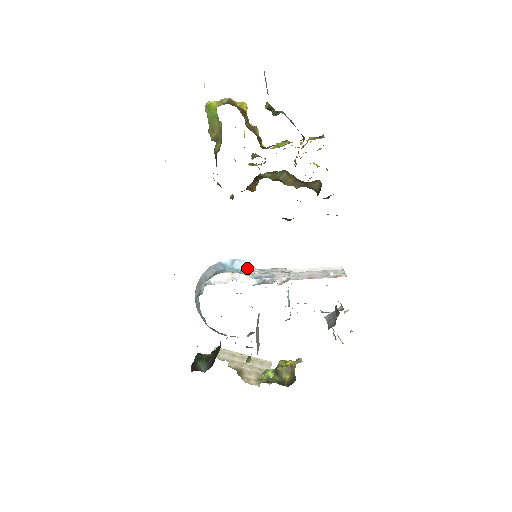
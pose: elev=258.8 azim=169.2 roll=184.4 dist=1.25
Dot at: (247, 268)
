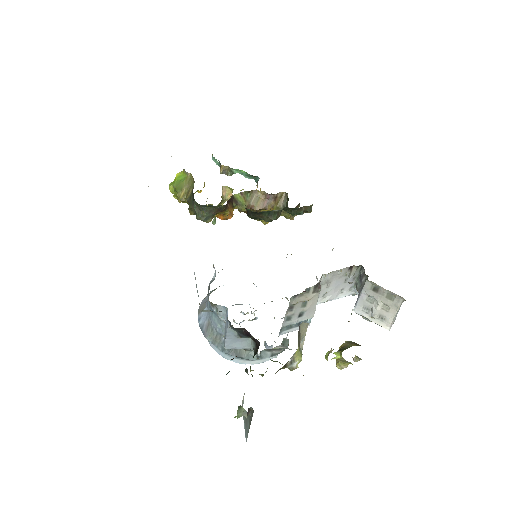
Dot at: occluded
